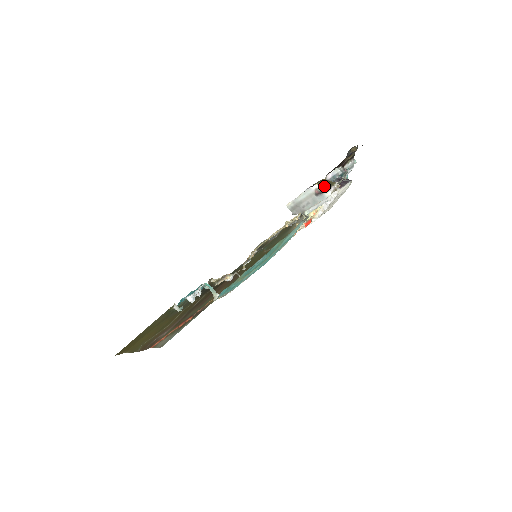
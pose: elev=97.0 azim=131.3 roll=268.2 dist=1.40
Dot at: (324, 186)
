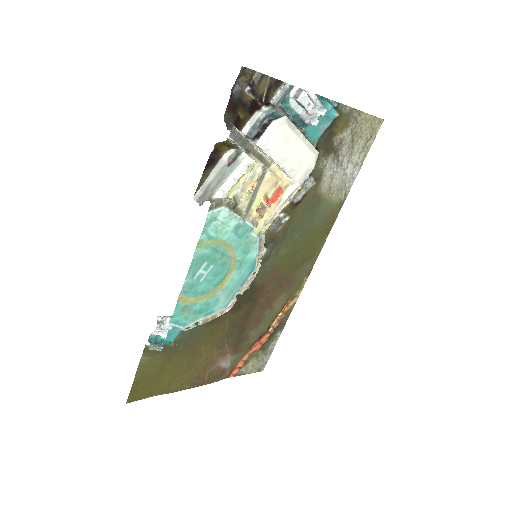
Dot at: (236, 148)
